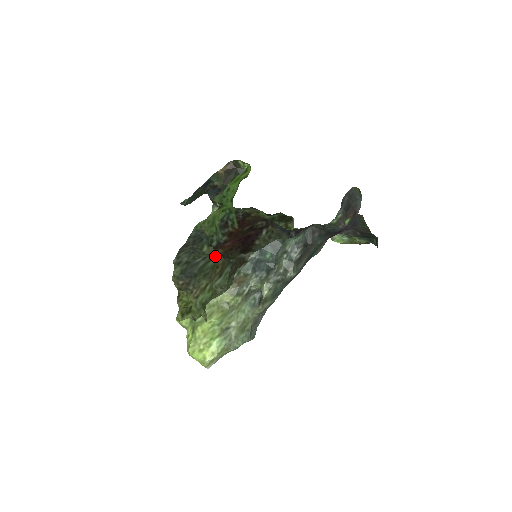
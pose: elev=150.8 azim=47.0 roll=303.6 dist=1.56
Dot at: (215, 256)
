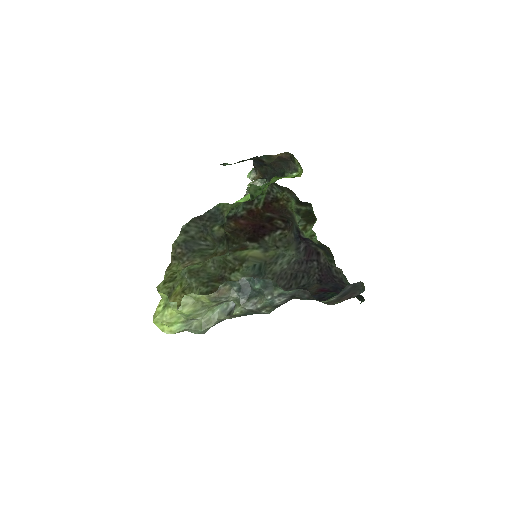
Dot at: (219, 244)
